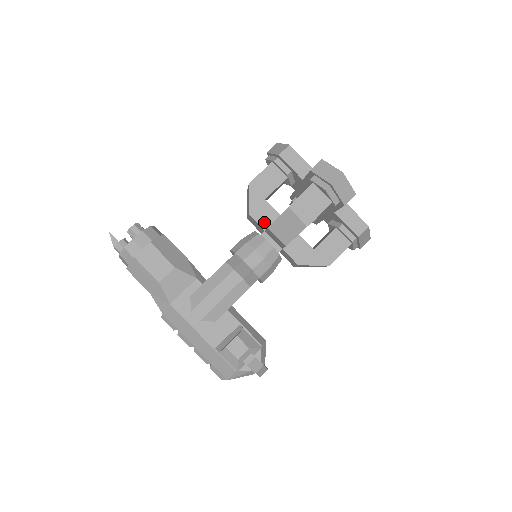
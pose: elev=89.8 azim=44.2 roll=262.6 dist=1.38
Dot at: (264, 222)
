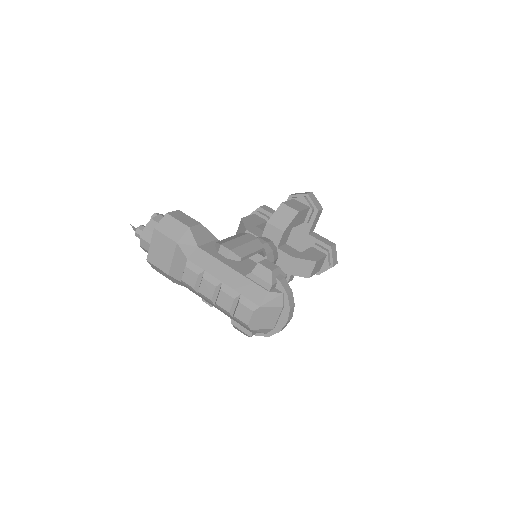
Dot at: (259, 235)
